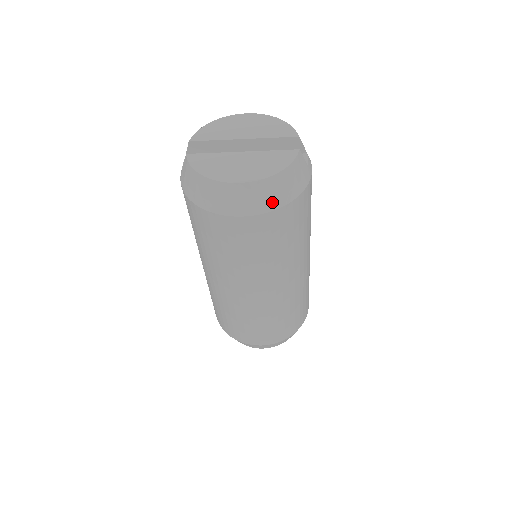
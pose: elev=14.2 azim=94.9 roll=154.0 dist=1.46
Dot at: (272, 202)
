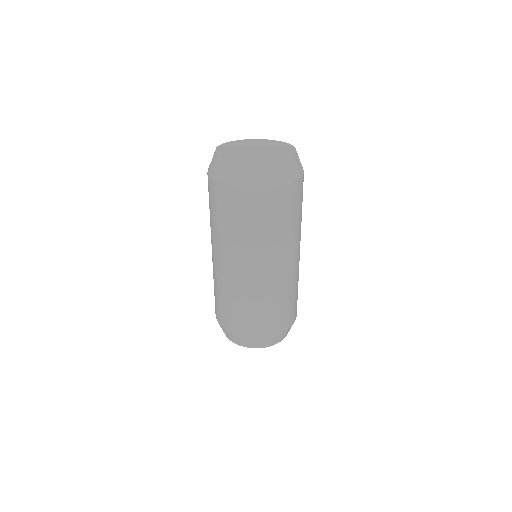
Dot at: (276, 179)
